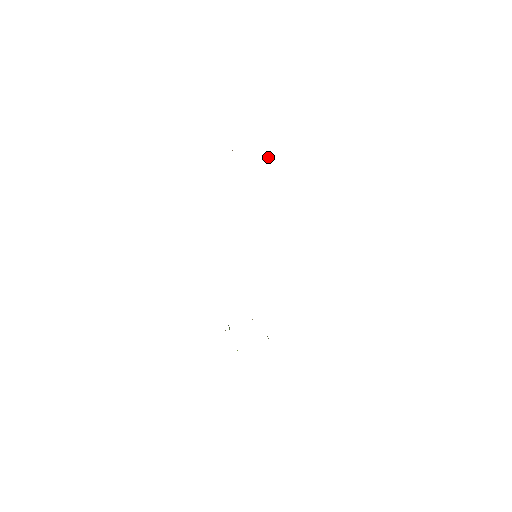
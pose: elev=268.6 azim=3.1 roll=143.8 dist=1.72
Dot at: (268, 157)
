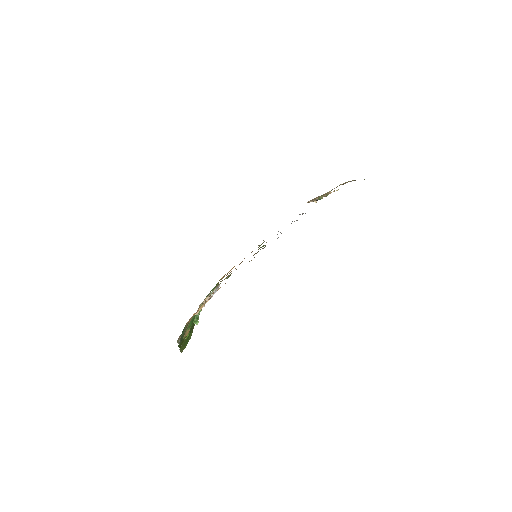
Dot at: occluded
